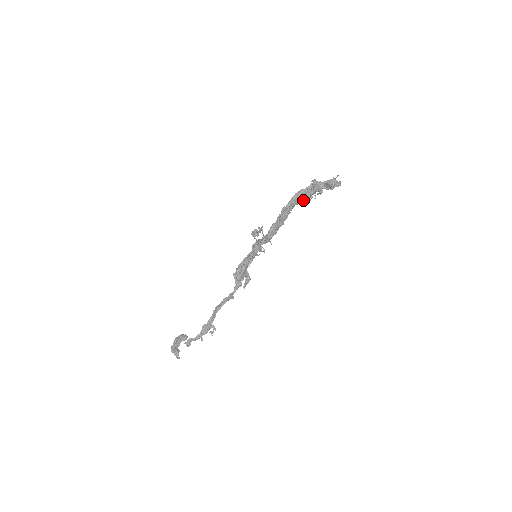
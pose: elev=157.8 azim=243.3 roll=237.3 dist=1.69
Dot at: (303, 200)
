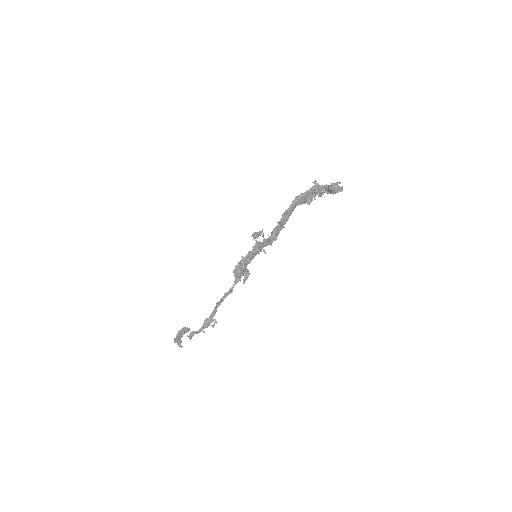
Dot at: (304, 202)
